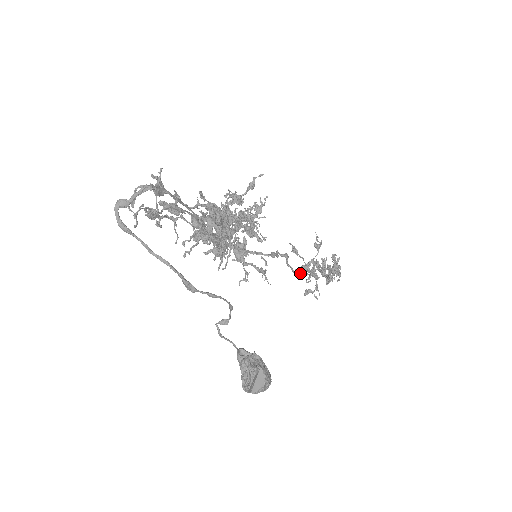
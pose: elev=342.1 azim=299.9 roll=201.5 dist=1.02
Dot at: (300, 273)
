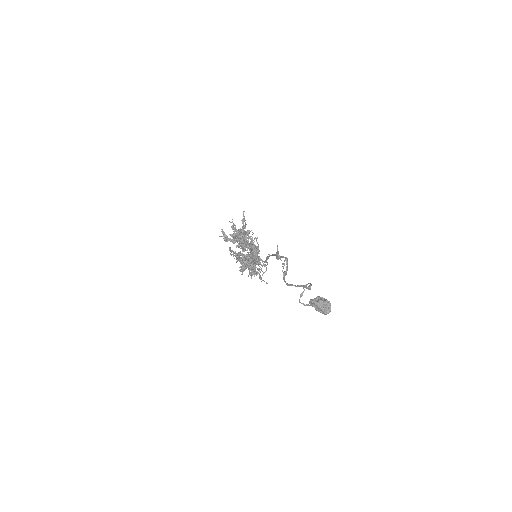
Dot at: occluded
